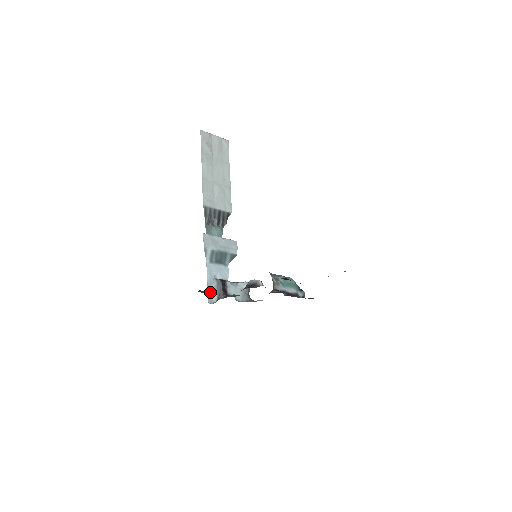
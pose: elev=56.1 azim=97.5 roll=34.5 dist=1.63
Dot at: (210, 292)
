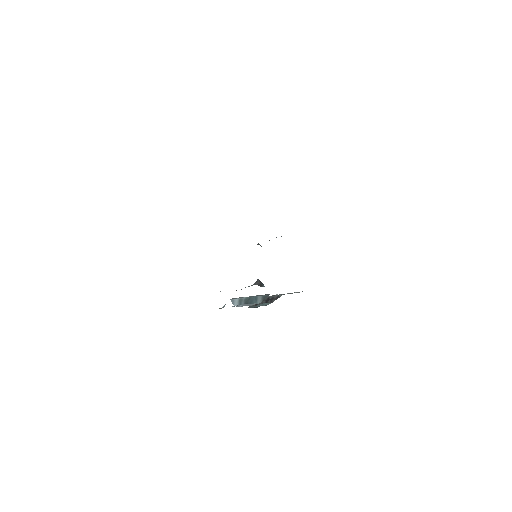
Dot at: occluded
